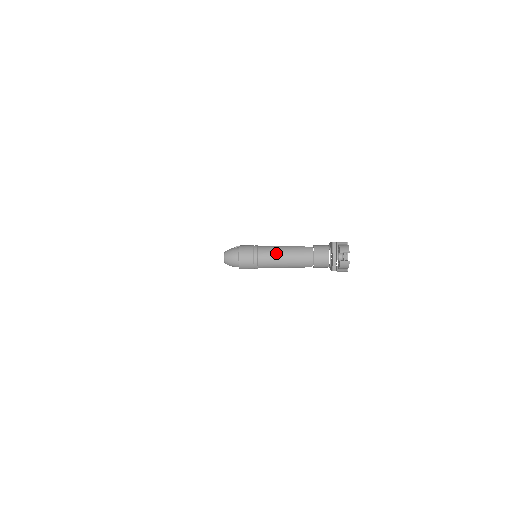
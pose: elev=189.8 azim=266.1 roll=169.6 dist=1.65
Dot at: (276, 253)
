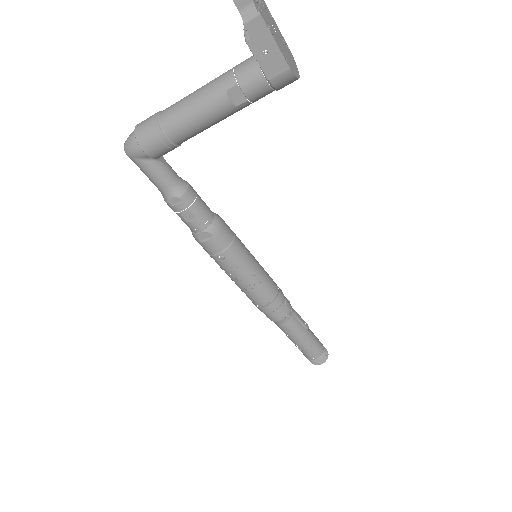
Dot at: (184, 98)
